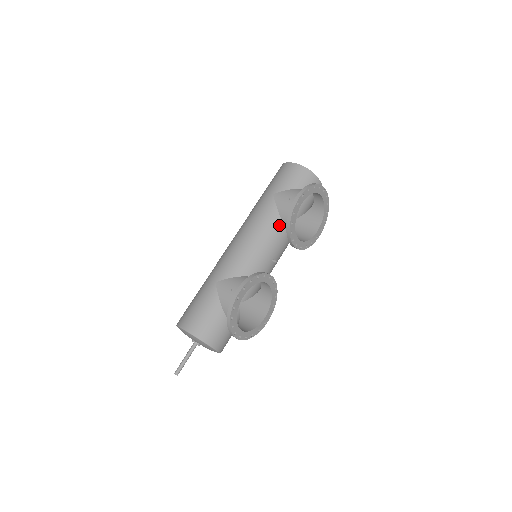
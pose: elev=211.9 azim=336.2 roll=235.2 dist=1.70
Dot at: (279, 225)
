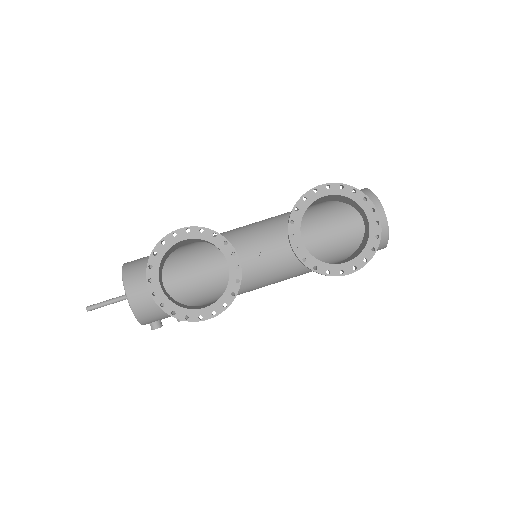
Dot at: (292, 222)
